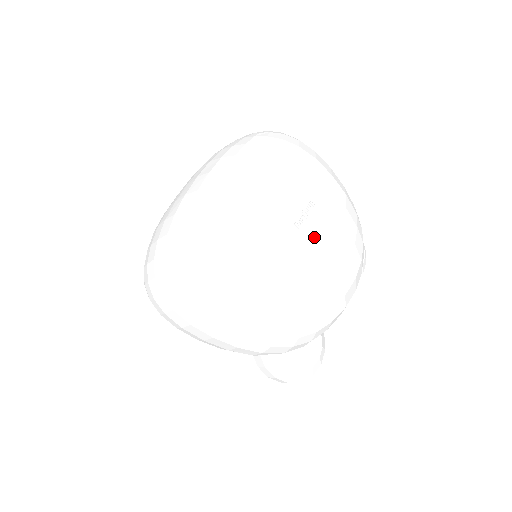
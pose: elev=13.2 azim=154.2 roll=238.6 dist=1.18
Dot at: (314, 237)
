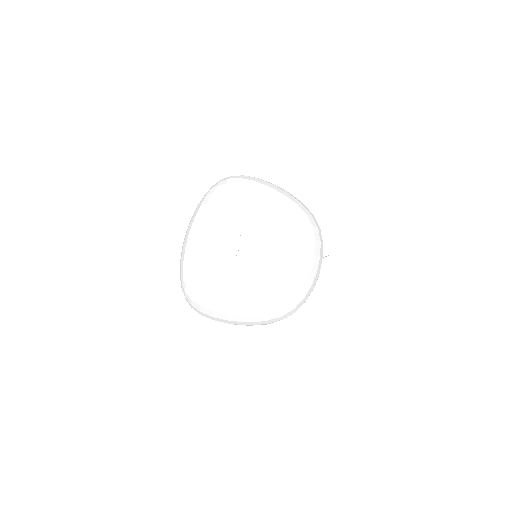
Dot at: (250, 256)
